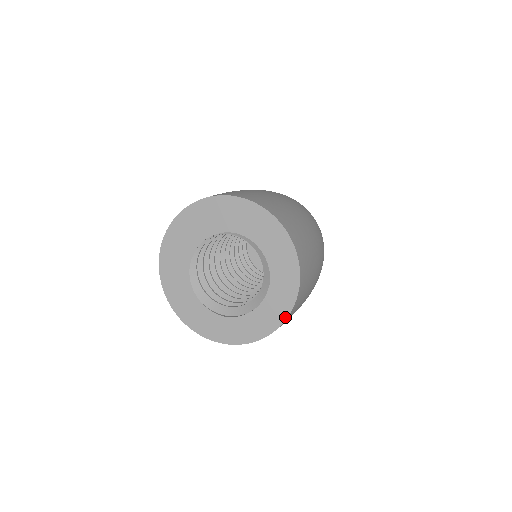
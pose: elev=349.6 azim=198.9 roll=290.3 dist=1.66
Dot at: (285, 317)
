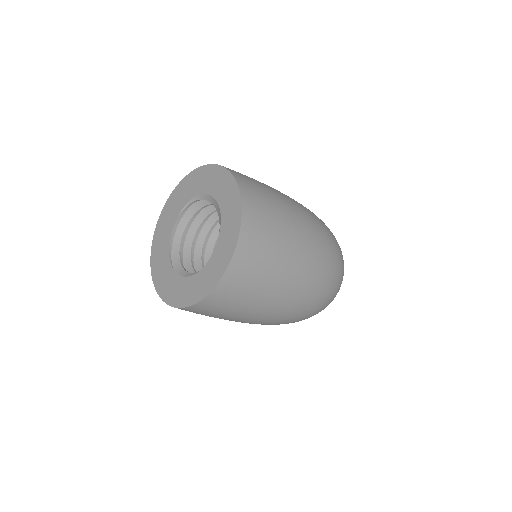
Dot at: (239, 226)
